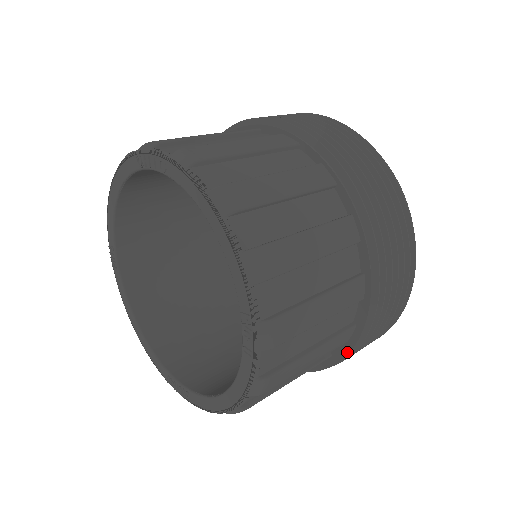
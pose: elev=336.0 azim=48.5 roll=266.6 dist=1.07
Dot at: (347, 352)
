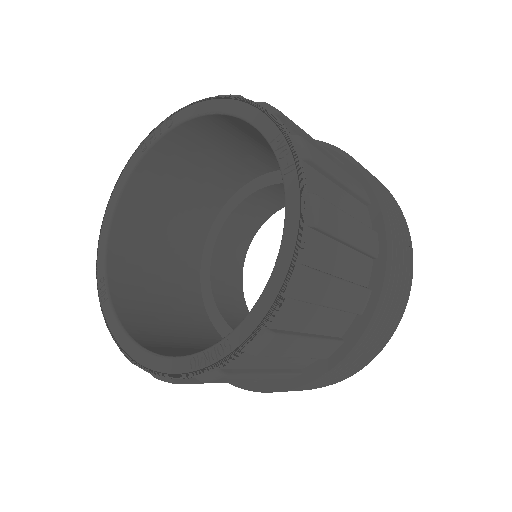
Dot at: (383, 268)
